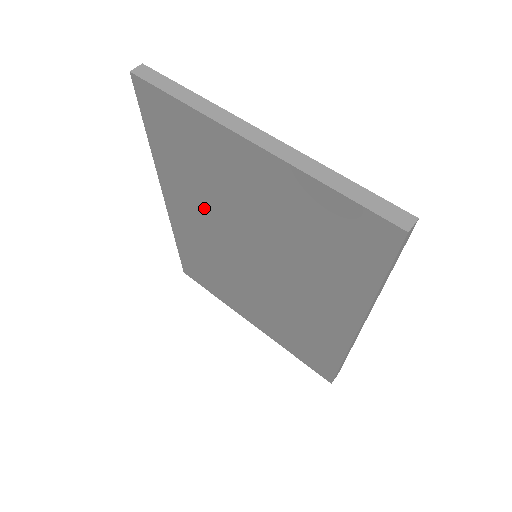
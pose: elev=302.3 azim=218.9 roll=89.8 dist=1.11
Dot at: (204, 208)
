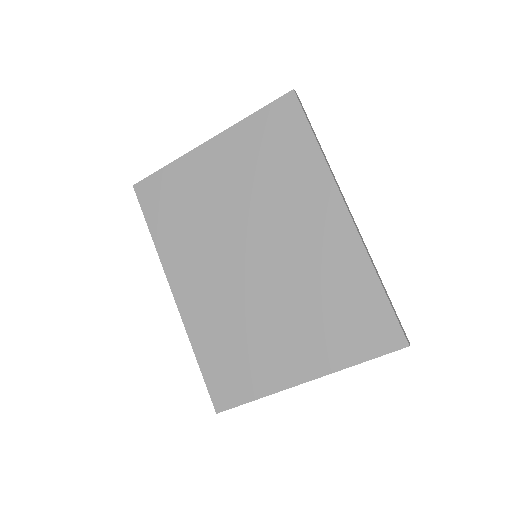
Dot at: (203, 249)
